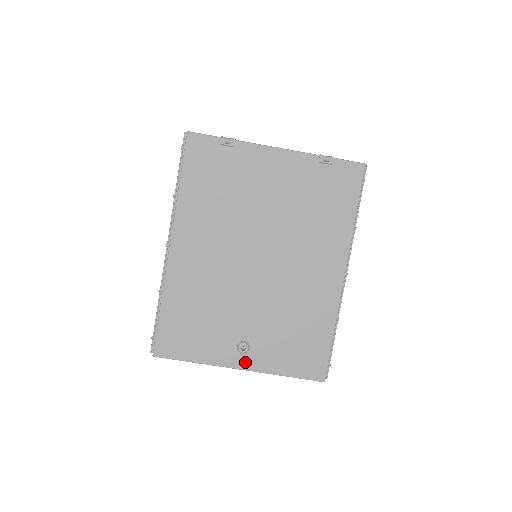
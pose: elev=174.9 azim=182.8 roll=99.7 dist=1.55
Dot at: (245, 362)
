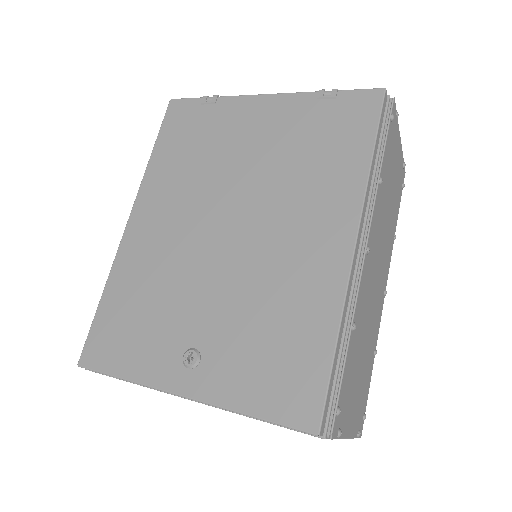
Dot at: (191, 384)
